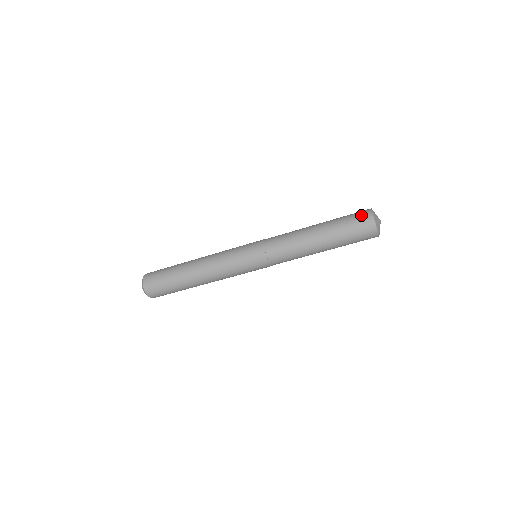
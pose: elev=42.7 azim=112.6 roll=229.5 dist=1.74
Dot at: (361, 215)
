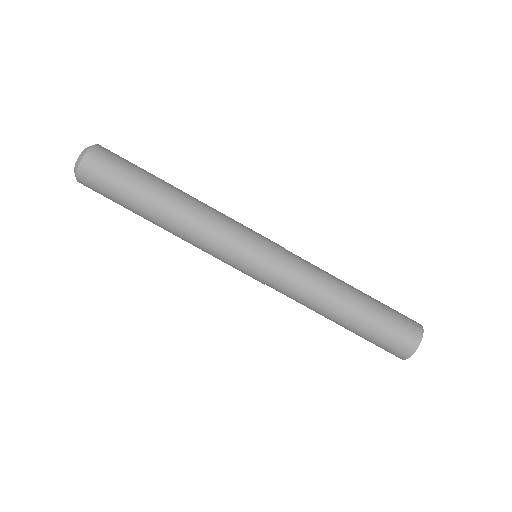
Dot at: (410, 319)
